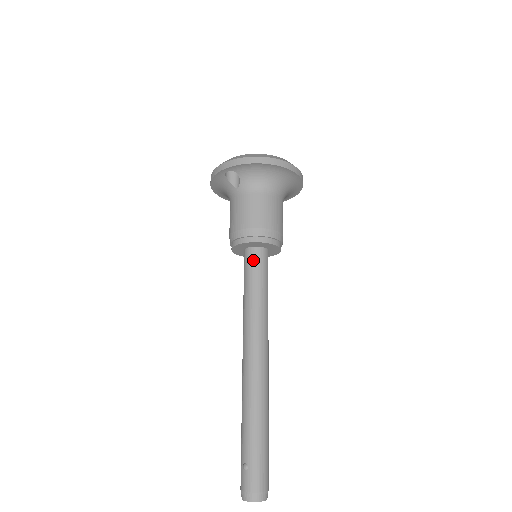
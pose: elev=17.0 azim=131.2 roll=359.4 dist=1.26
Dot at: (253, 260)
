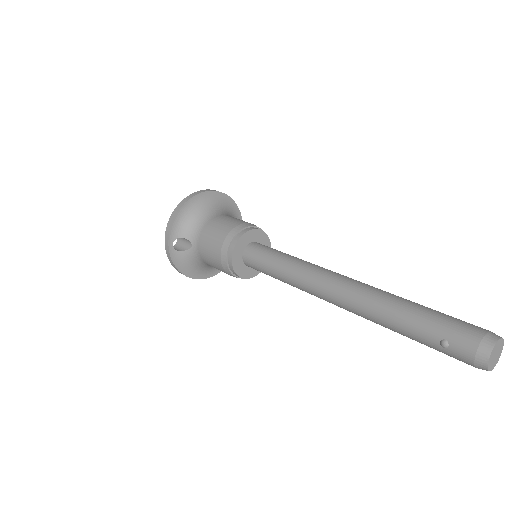
Dot at: (253, 255)
